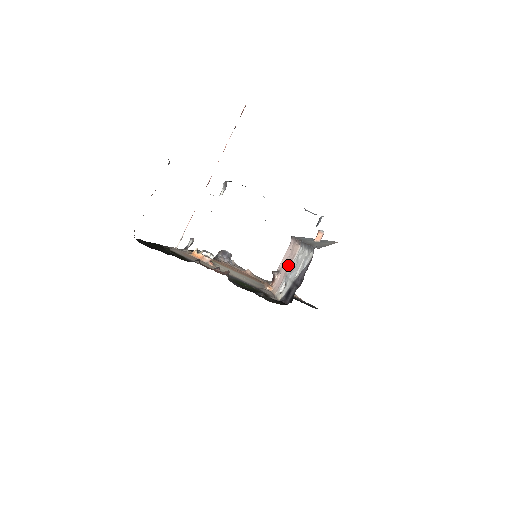
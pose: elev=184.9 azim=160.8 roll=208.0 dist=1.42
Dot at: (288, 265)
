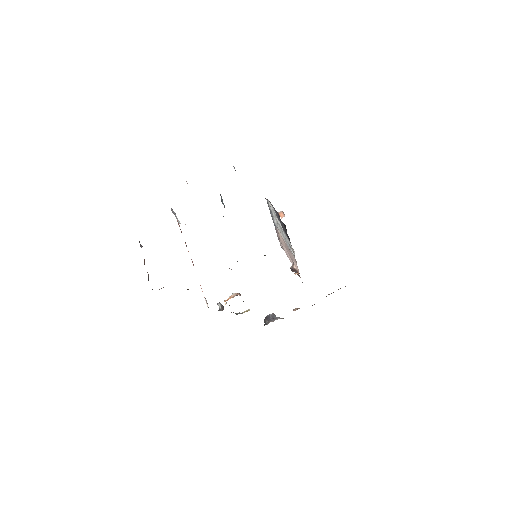
Dot at: (287, 247)
